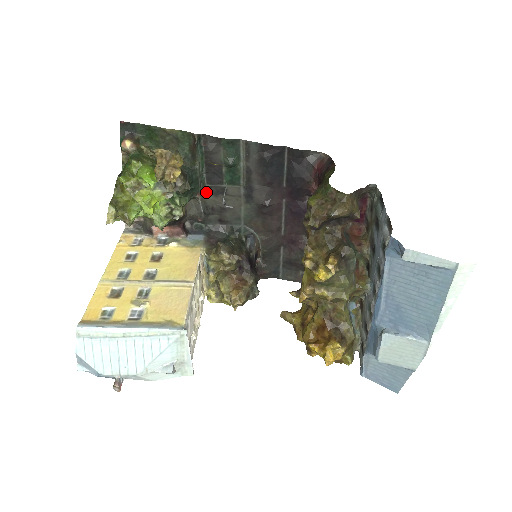
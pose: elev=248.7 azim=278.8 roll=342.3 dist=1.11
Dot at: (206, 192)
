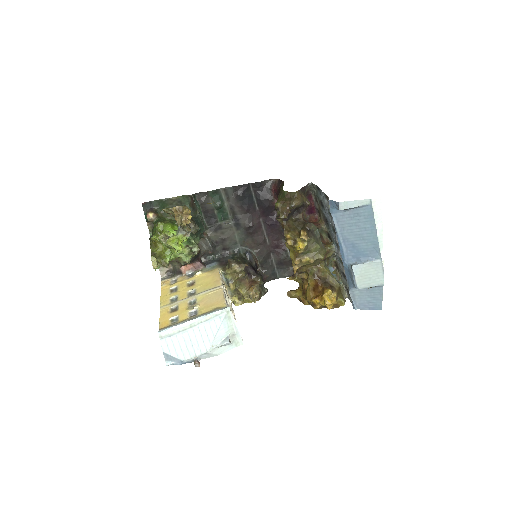
Dot at: (209, 232)
